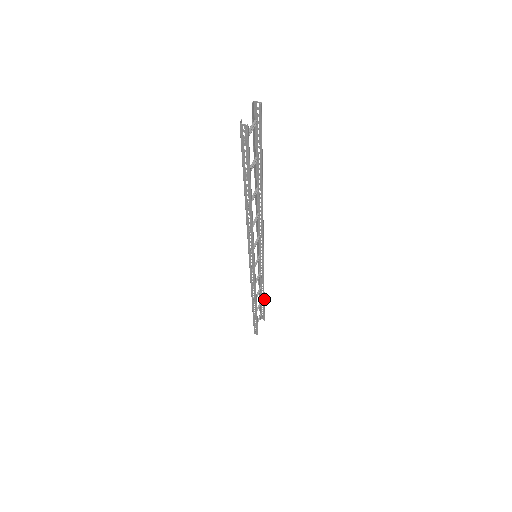
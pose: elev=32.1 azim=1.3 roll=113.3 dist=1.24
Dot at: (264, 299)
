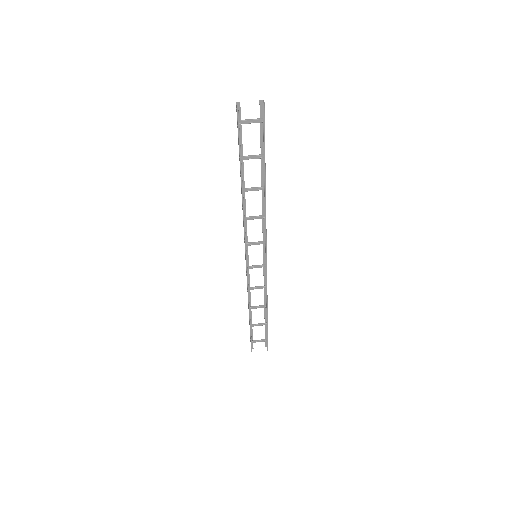
Dot at: occluded
